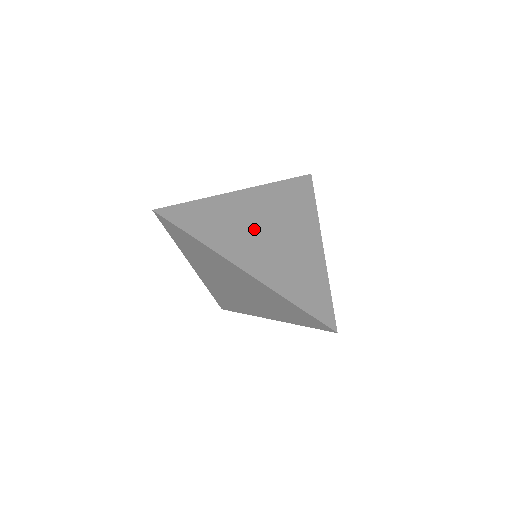
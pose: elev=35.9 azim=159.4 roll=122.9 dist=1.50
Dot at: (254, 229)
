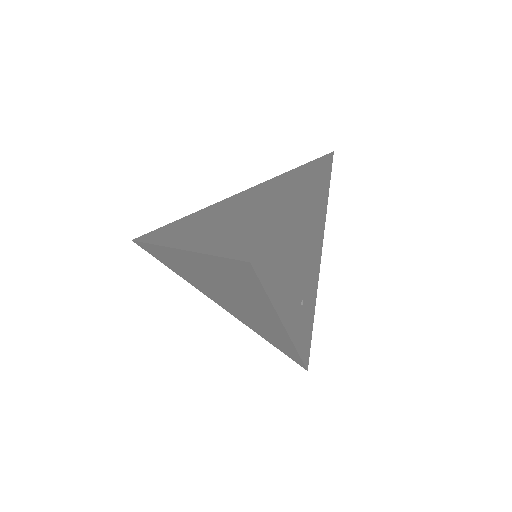
Dot at: (218, 216)
